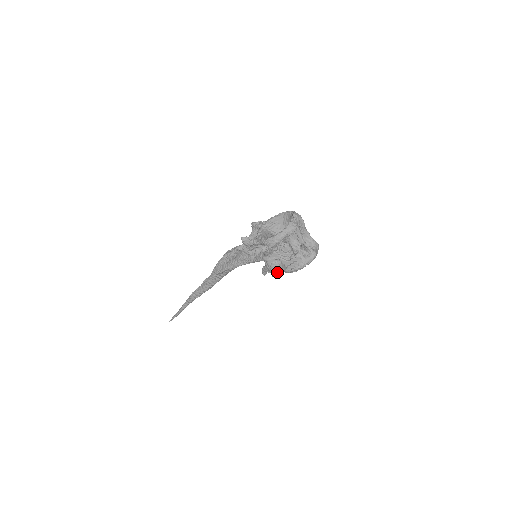
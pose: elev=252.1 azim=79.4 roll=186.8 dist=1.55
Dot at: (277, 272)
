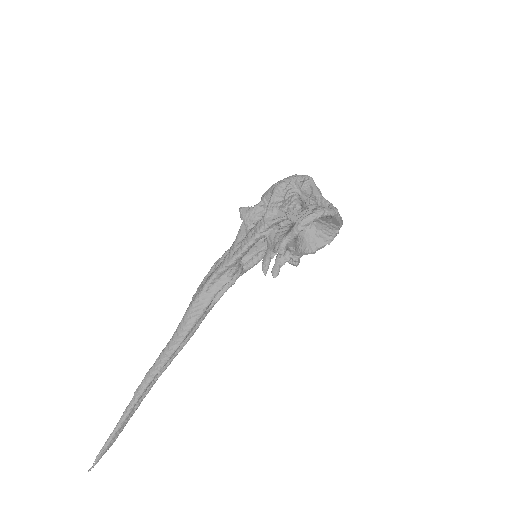
Dot at: (283, 242)
